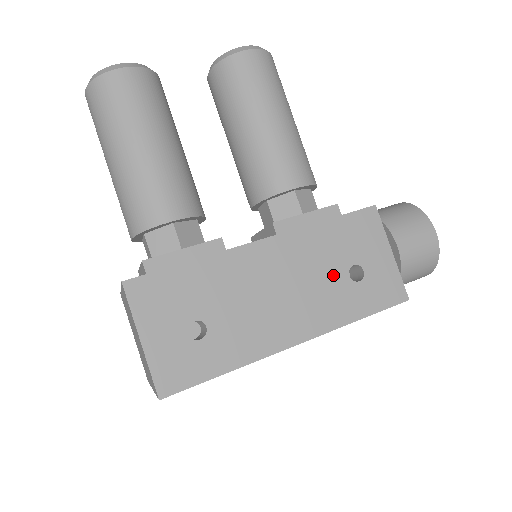
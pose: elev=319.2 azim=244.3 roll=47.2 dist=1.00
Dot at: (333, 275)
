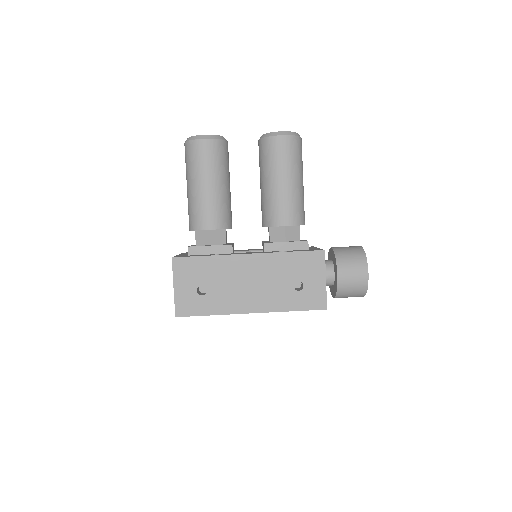
Dot at: (284, 283)
